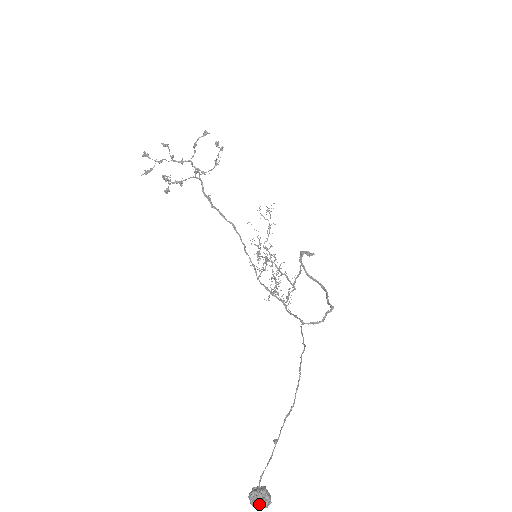
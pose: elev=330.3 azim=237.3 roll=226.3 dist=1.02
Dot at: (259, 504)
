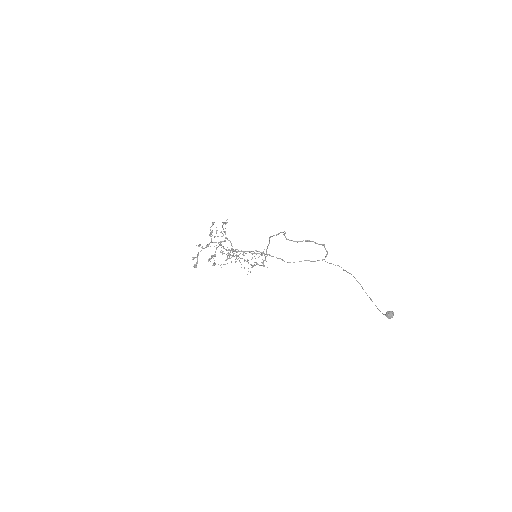
Dot at: (393, 315)
